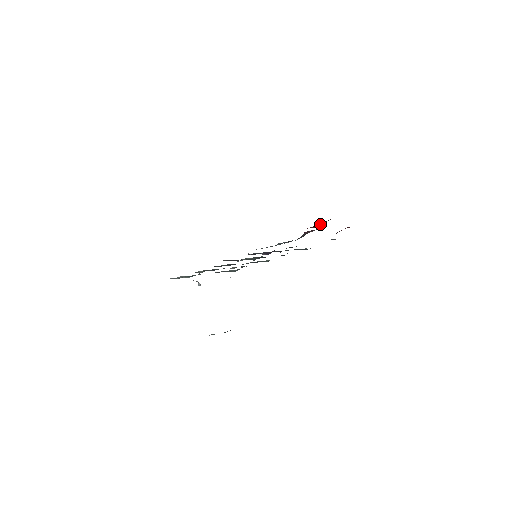
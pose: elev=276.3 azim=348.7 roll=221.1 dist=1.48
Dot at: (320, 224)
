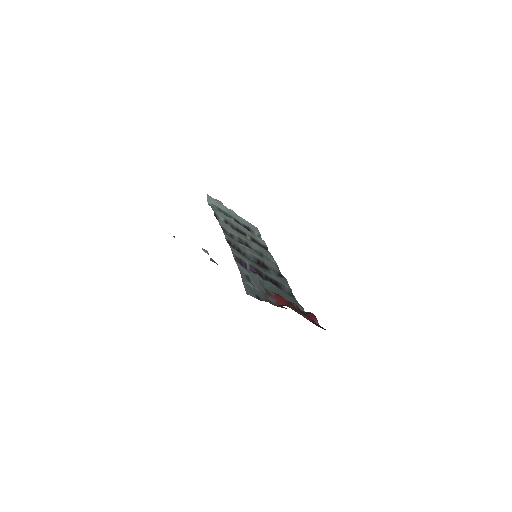
Dot at: (284, 304)
